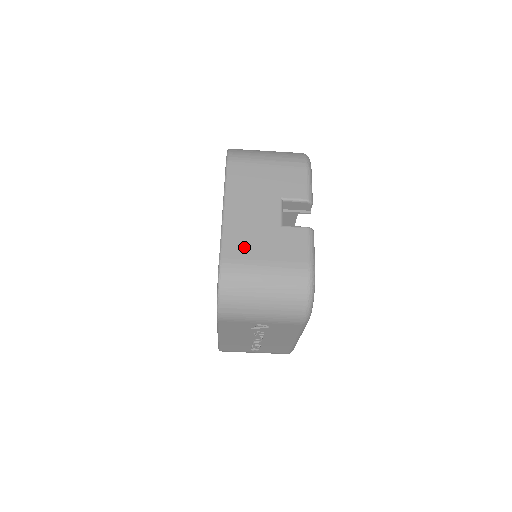
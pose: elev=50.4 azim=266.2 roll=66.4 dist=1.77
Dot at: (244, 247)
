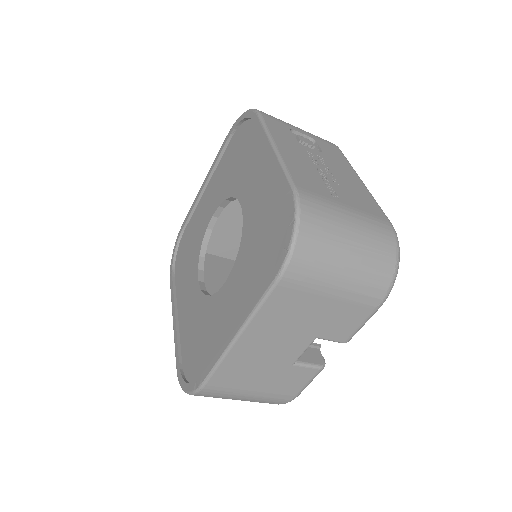
Dot at: (237, 379)
